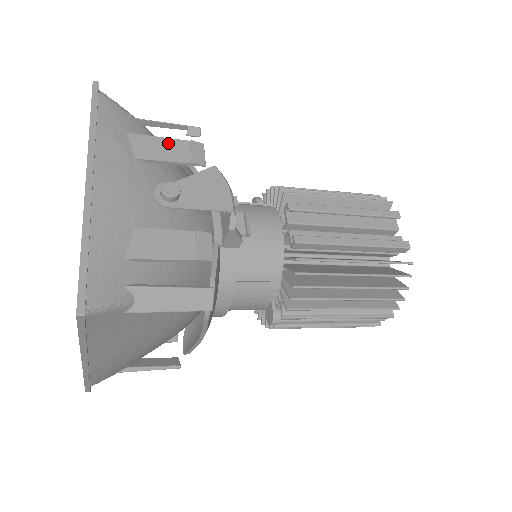
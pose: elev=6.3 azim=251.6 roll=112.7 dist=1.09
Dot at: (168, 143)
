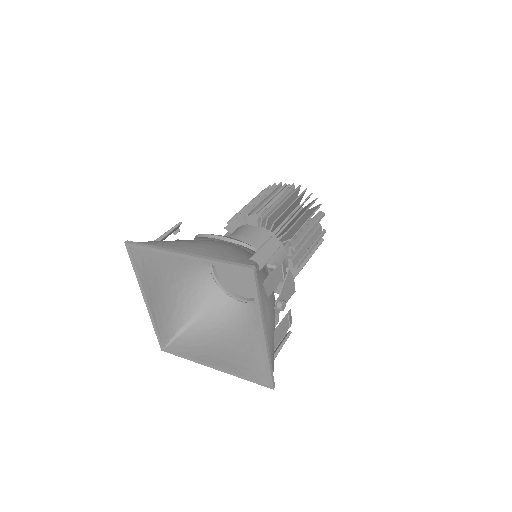
Dot at: (276, 274)
